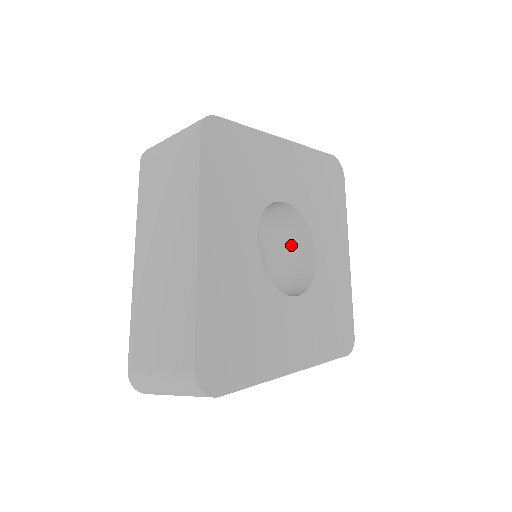
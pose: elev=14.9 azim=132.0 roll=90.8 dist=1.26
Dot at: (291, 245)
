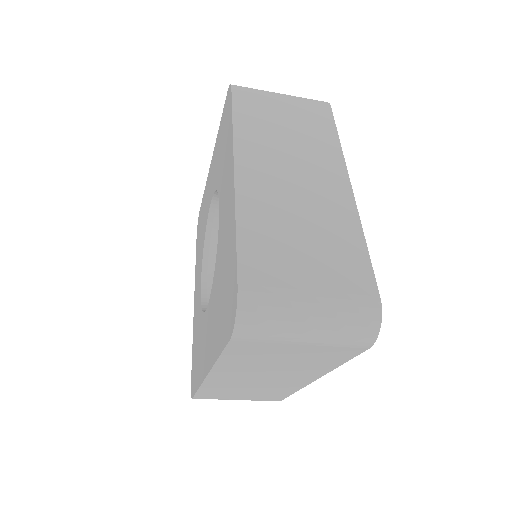
Dot at: occluded
